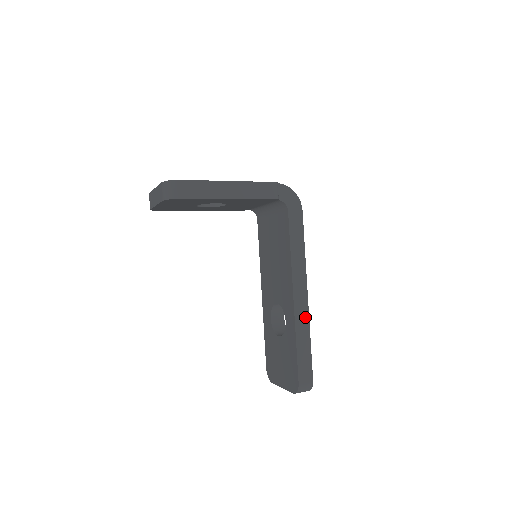
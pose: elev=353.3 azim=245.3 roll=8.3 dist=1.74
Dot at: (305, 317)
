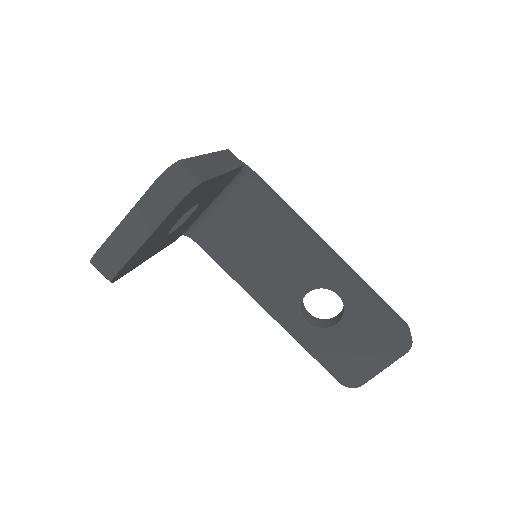
Dot at: (352, 270)
